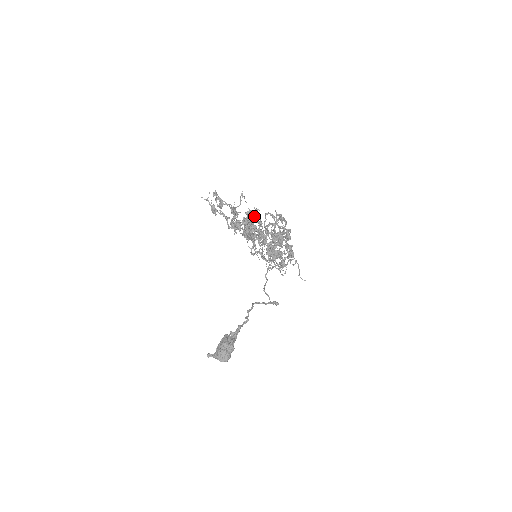
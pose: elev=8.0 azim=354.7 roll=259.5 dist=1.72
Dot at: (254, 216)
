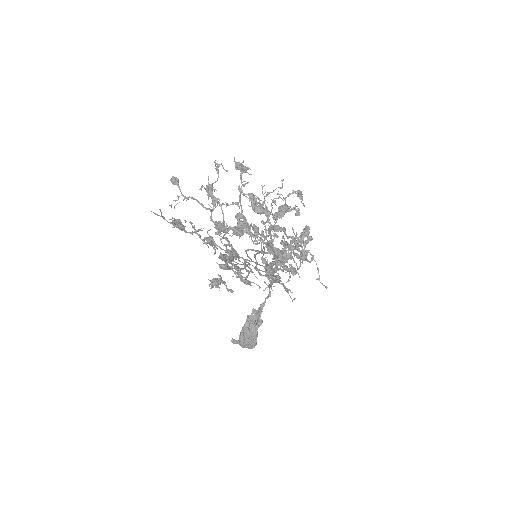
Dot at: (227, 263)
